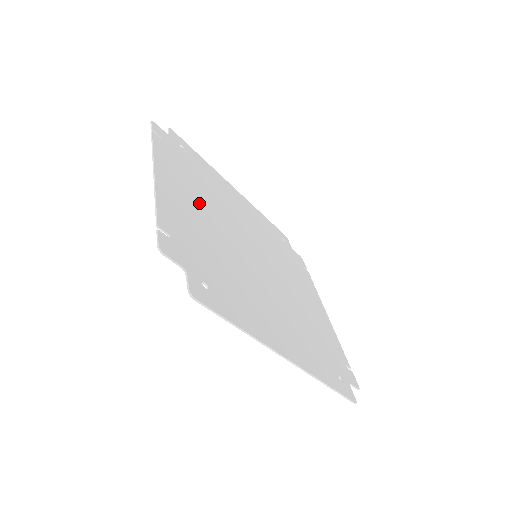
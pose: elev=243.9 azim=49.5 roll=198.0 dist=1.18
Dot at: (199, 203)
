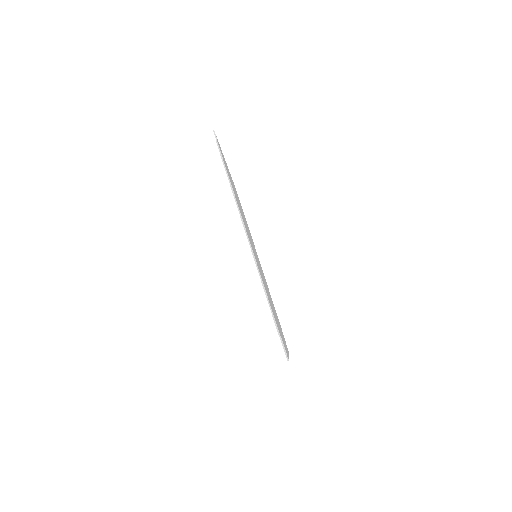
Dot at: occluded
